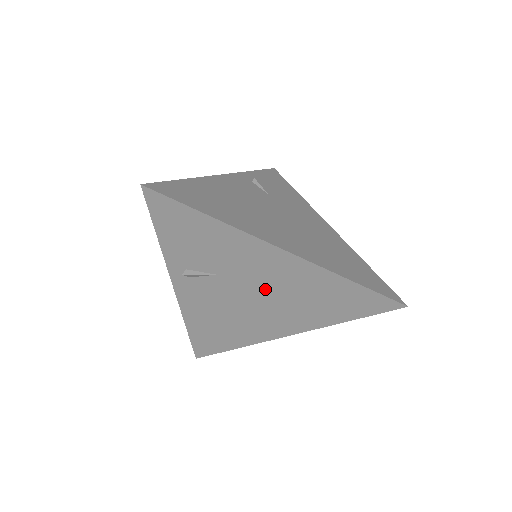
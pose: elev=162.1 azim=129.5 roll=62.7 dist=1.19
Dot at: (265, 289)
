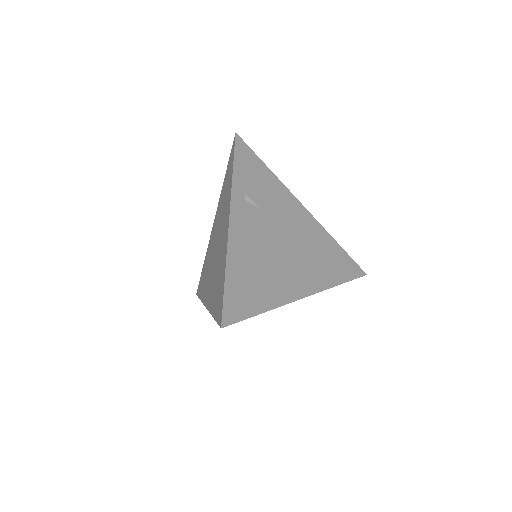
Dot at: occluded
